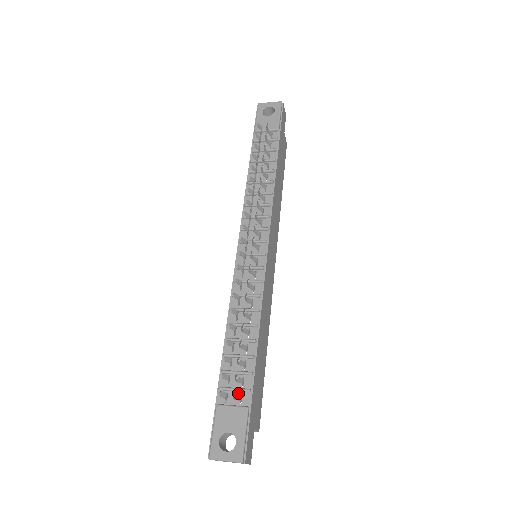
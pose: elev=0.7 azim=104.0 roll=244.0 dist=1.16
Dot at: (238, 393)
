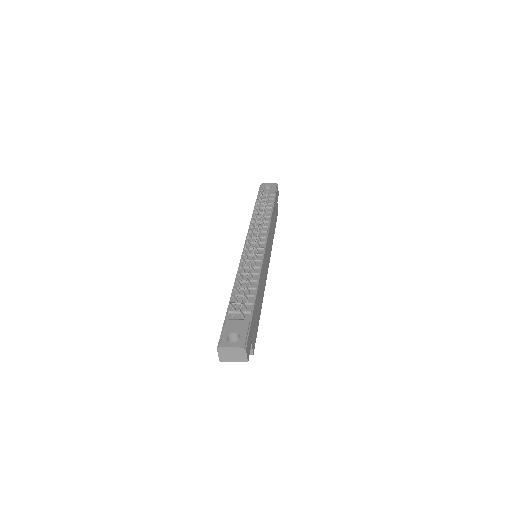
Dot at: occluded
